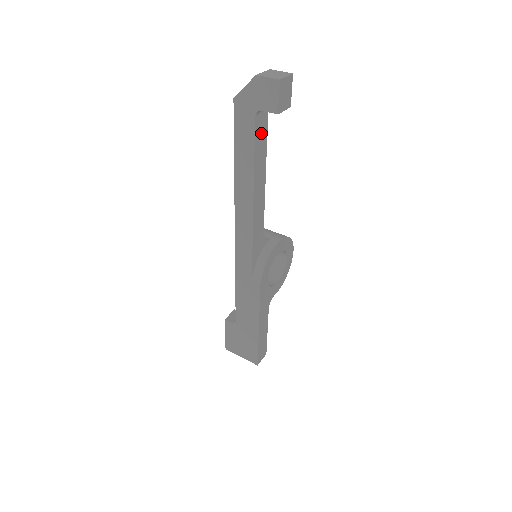
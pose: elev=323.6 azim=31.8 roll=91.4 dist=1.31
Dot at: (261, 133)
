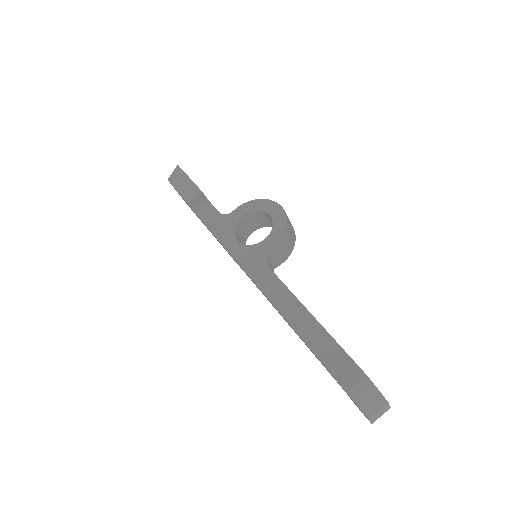
Dot at: occluded
